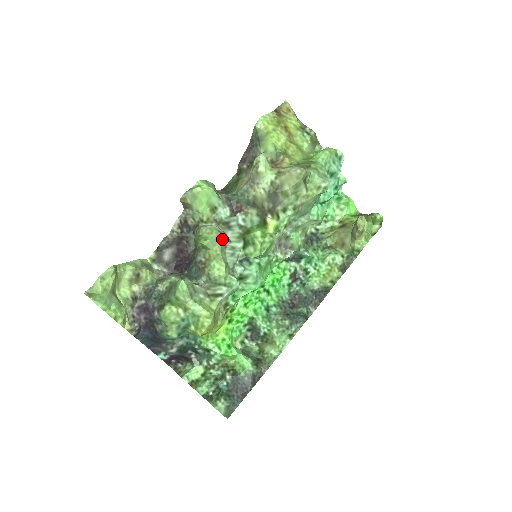
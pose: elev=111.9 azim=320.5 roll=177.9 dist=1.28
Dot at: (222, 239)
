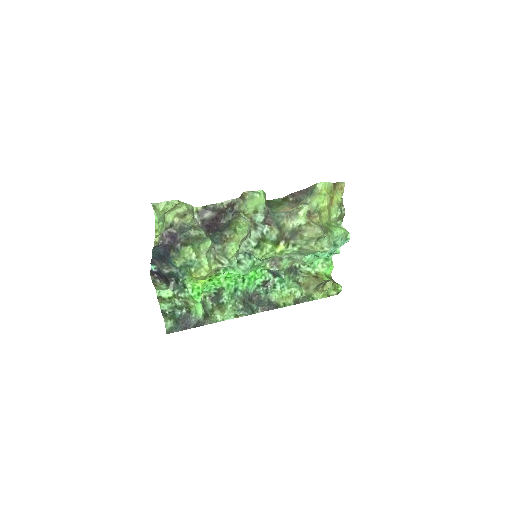
Dot at: (248, 233)
